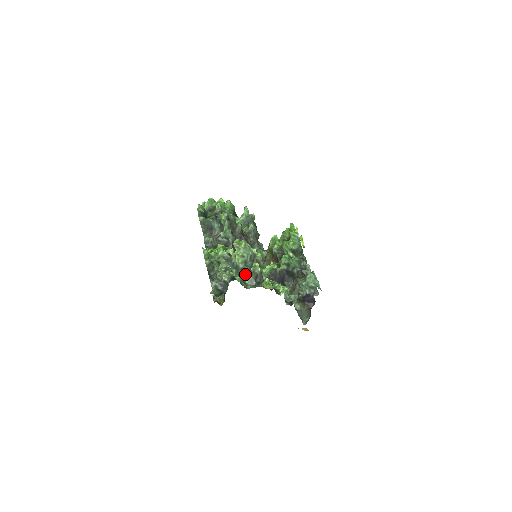
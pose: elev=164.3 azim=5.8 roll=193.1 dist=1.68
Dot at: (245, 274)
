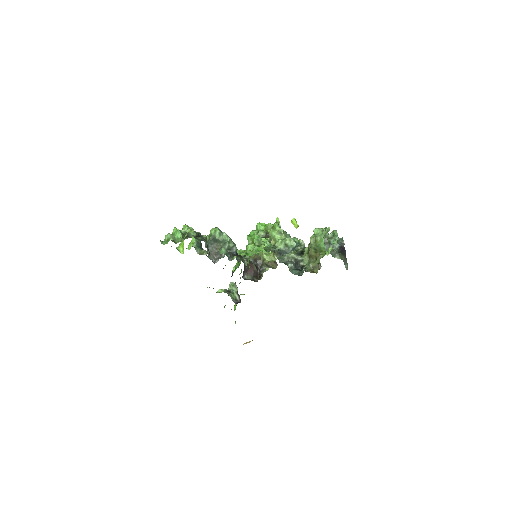
Dot at: (302, 249)
